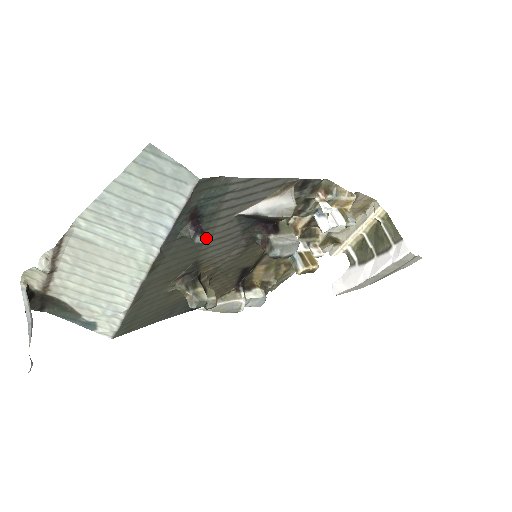
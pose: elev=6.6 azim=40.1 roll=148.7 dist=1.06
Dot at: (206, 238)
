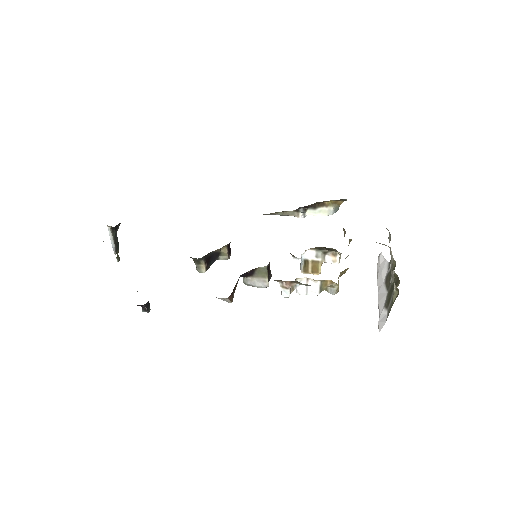
Dot at: (147, 312)
